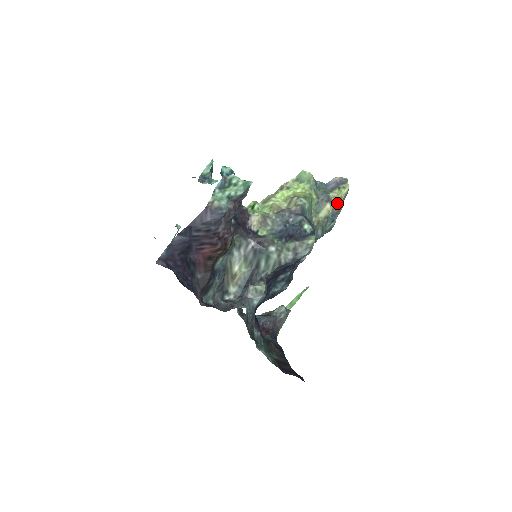
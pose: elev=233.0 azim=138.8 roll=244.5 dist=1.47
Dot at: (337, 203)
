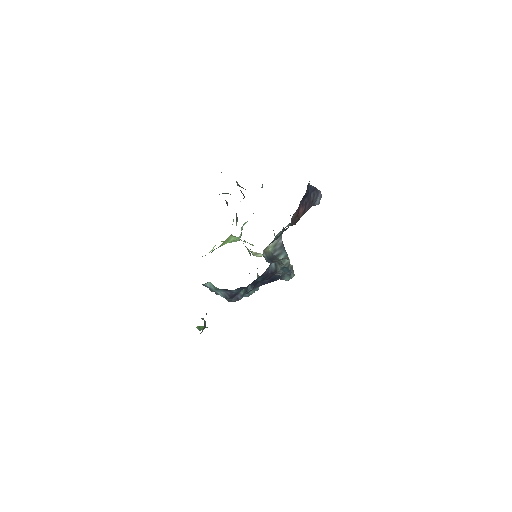
Dot at: occluded
